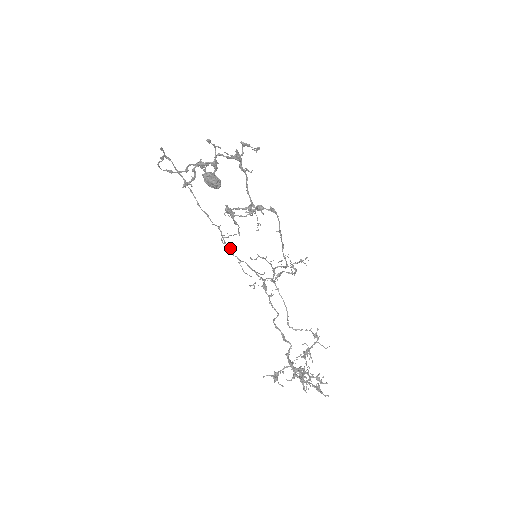
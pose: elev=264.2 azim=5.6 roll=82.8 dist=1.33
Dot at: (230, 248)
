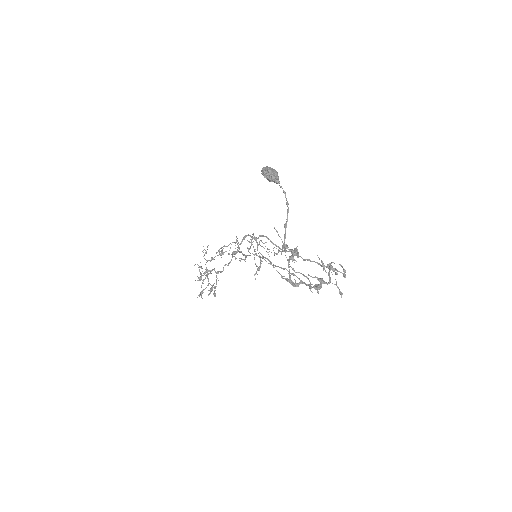
Dot at: occluded
